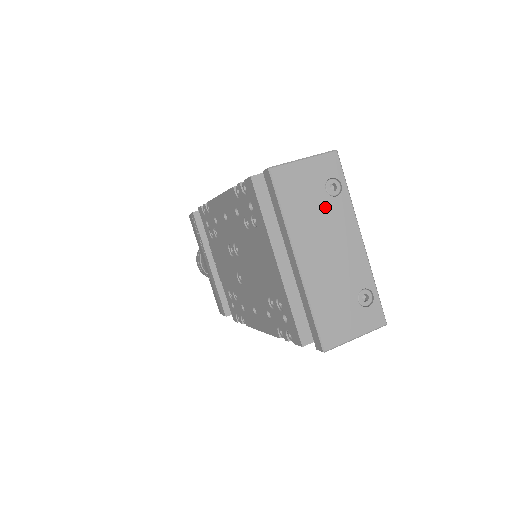
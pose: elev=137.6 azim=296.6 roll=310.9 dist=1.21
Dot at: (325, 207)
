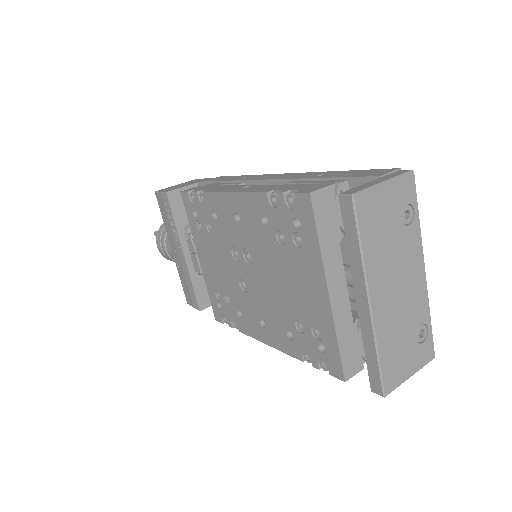
Dot at: (399, 238)
